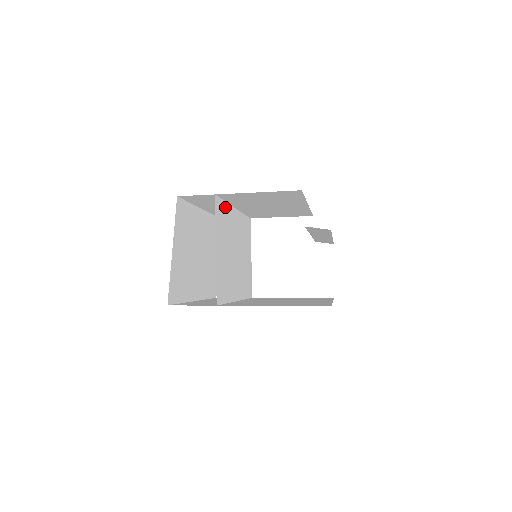
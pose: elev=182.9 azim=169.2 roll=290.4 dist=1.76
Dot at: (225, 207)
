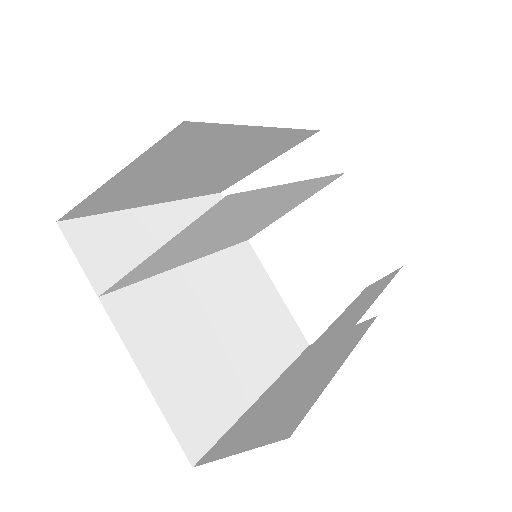
Dot at: (259, 193)
